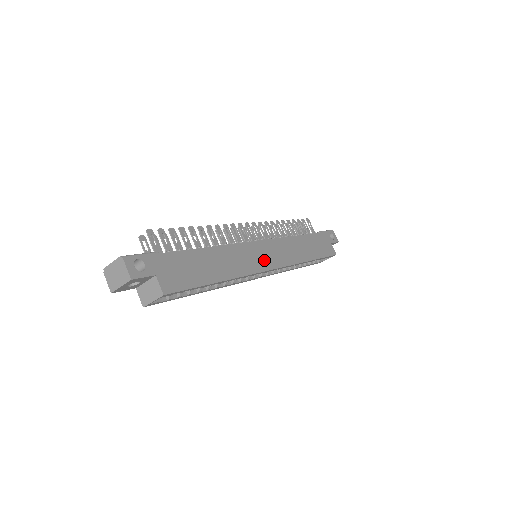
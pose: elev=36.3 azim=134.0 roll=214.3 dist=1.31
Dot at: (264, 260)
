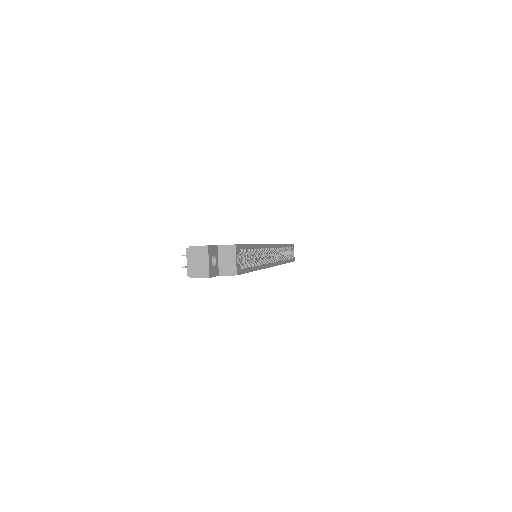
Dot at: occluded
